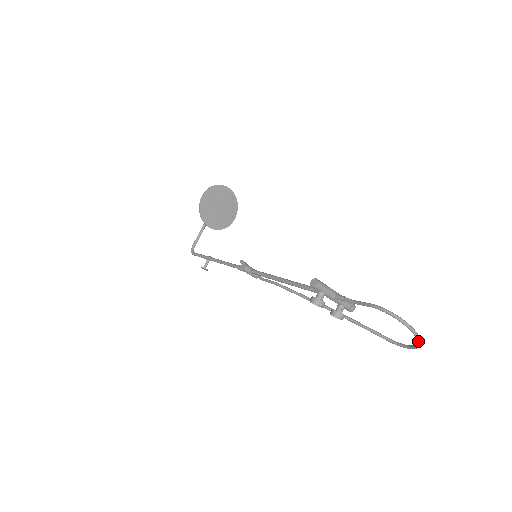
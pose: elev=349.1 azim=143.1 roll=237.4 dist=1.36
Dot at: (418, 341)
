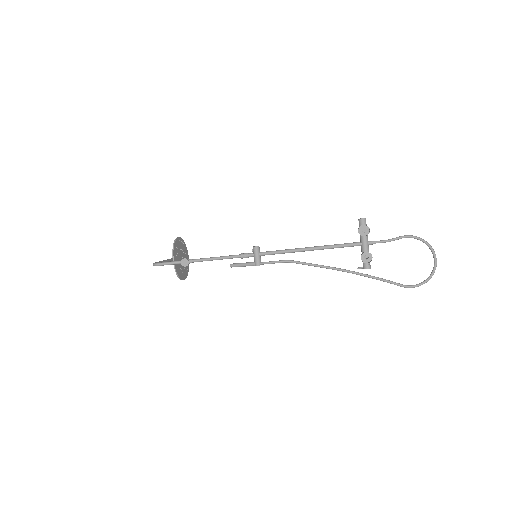
Dot at: (436, 264)
